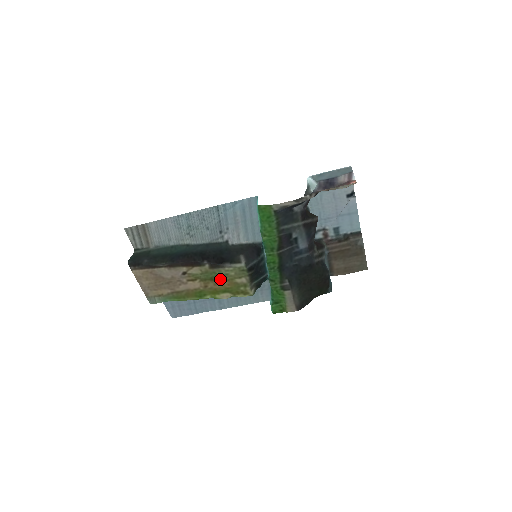
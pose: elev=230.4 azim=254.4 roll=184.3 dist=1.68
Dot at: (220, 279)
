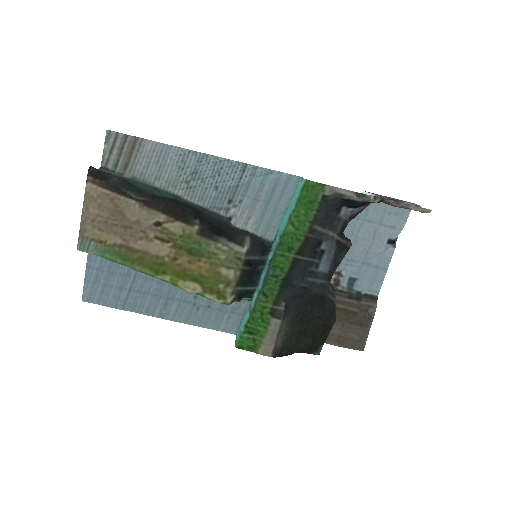
Dot at: (201, 257)
